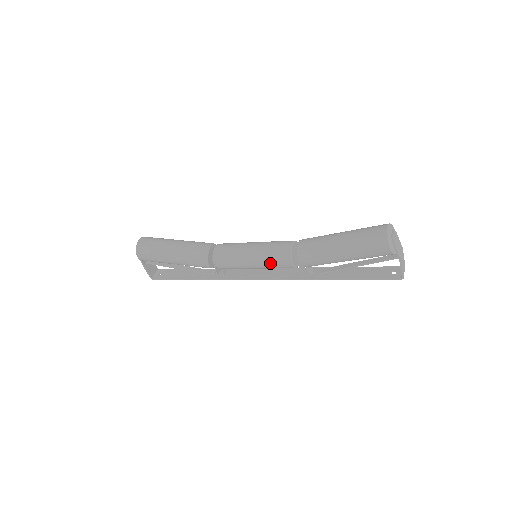
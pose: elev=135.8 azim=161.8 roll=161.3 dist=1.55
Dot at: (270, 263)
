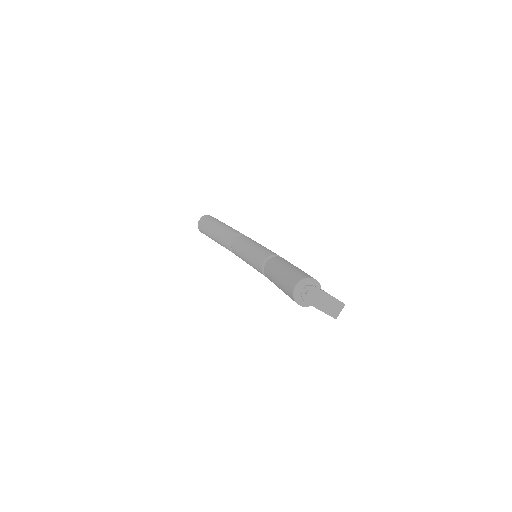
Dot at: occluded
